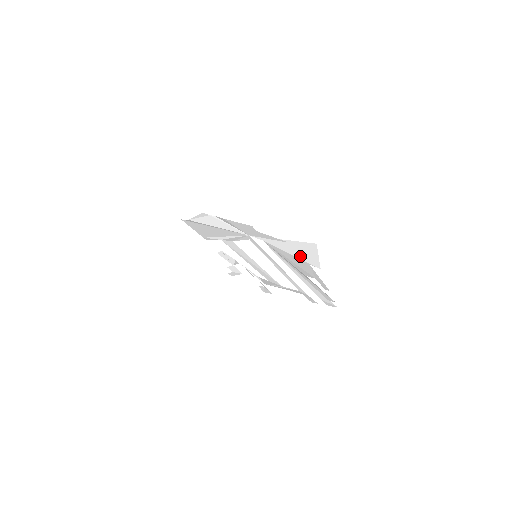
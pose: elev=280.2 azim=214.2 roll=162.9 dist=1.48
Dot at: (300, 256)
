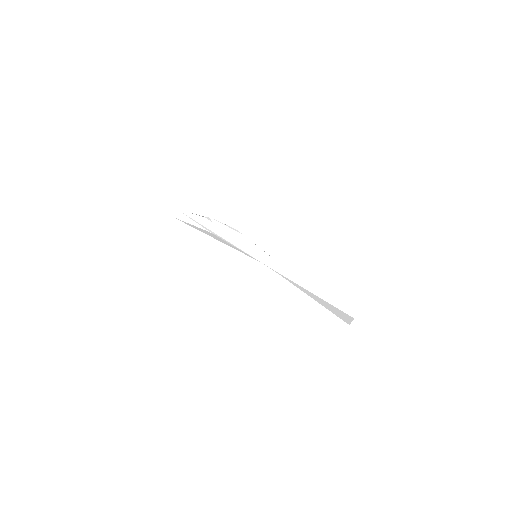
Dot at: (328, 309)
